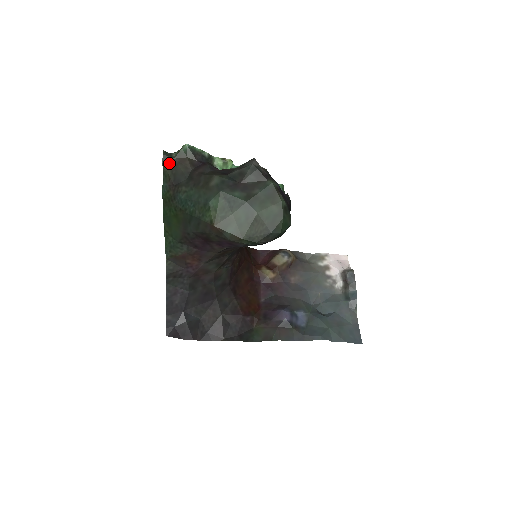
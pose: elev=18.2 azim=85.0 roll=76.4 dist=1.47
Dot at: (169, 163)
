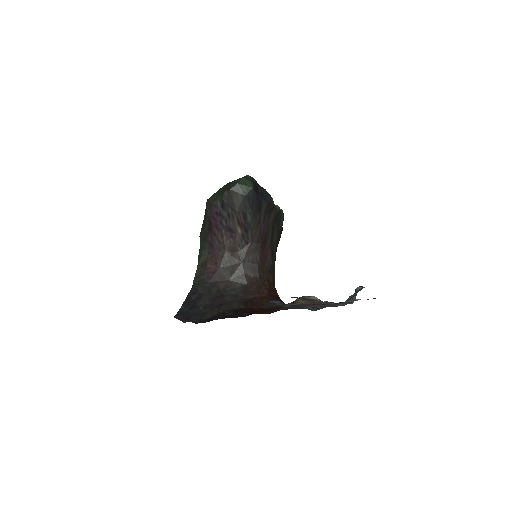
Dot at: occluded
